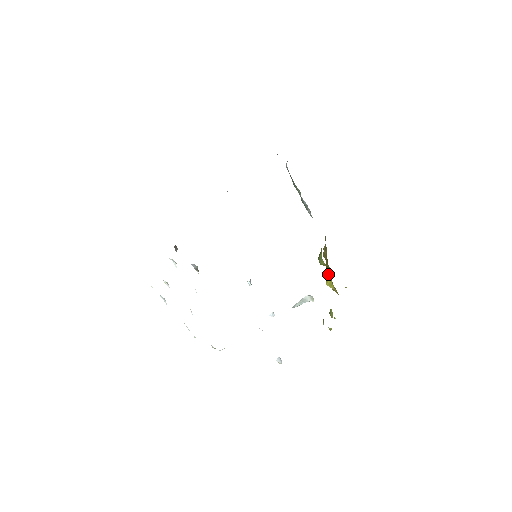
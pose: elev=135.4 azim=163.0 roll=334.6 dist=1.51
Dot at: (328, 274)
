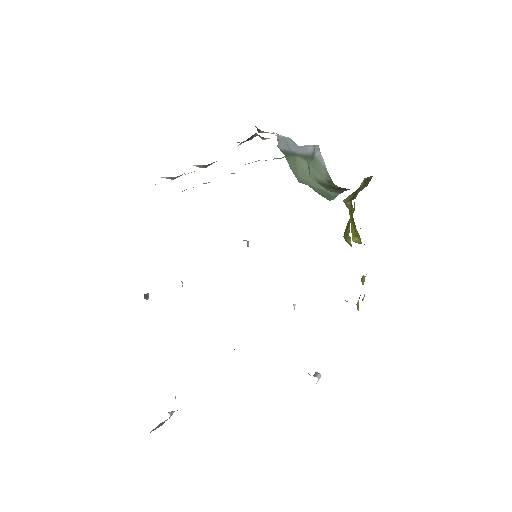
Dot at: (355, 235)
